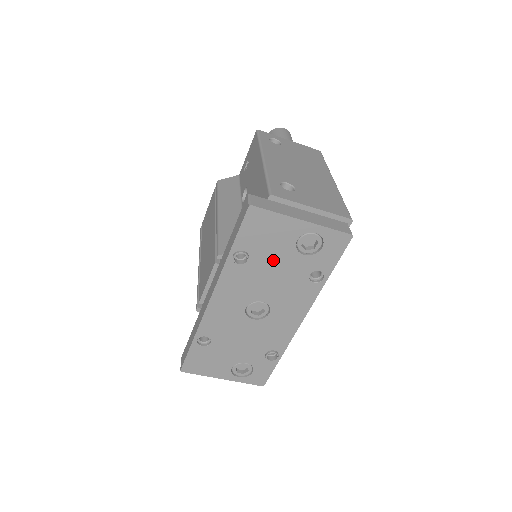
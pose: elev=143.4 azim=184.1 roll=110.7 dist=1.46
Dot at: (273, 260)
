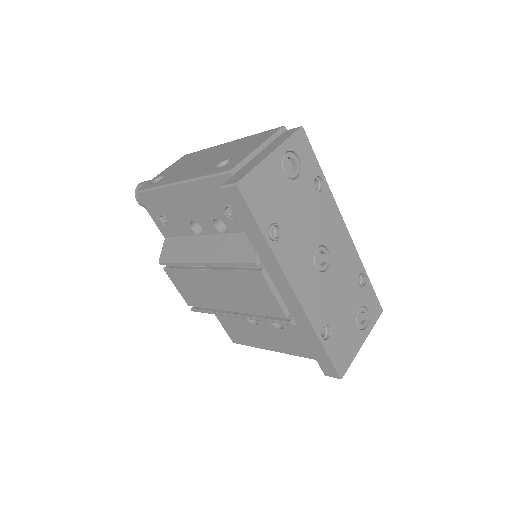
Dot at: (289, 207)
